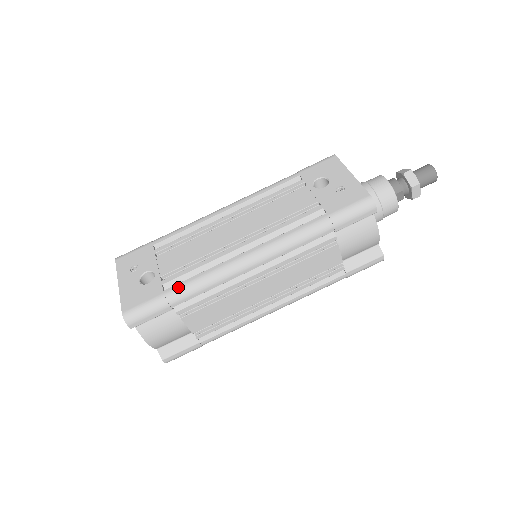
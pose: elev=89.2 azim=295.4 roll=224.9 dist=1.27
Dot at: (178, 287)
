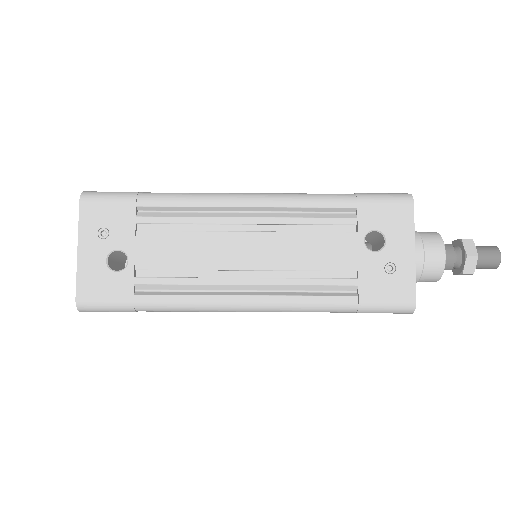
Dot at: (153, 301)
